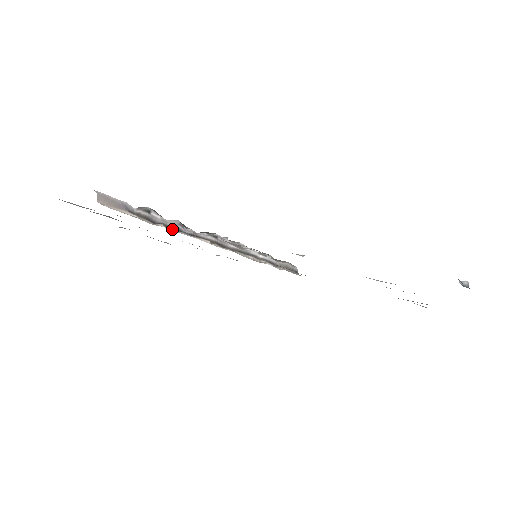
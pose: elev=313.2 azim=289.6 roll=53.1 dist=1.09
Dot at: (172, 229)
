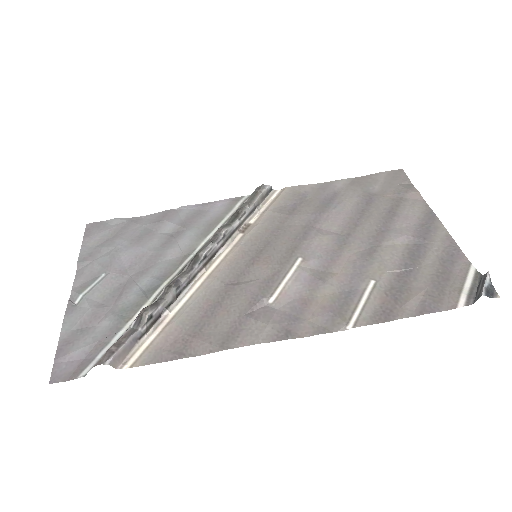
Dot at: (175, 301)
